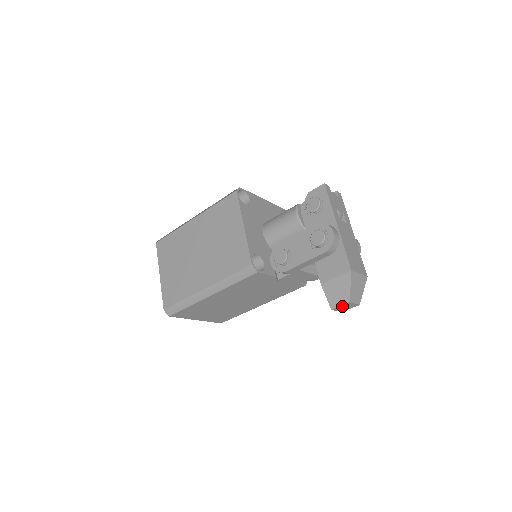
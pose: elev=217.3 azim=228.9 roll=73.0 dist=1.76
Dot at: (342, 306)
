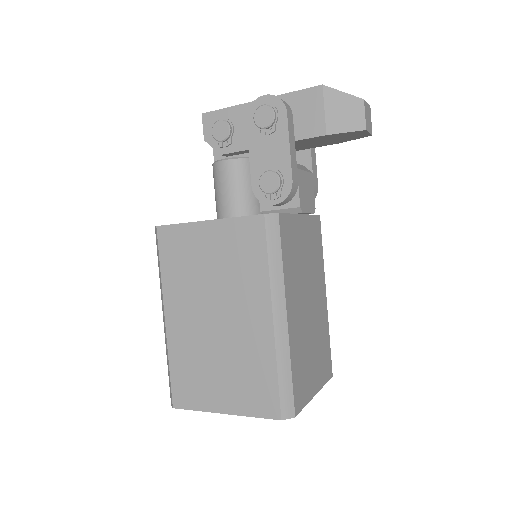
Dot at: (365, 116)
